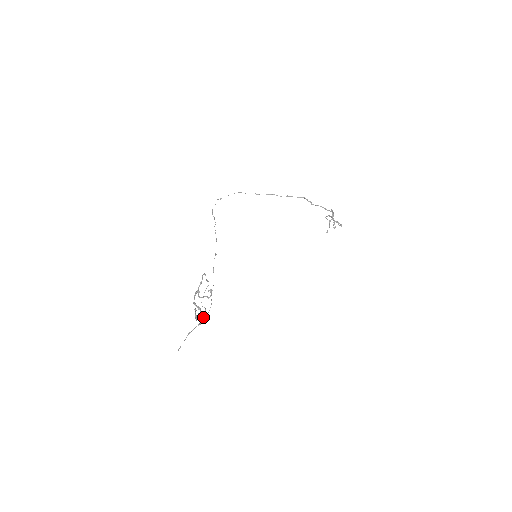
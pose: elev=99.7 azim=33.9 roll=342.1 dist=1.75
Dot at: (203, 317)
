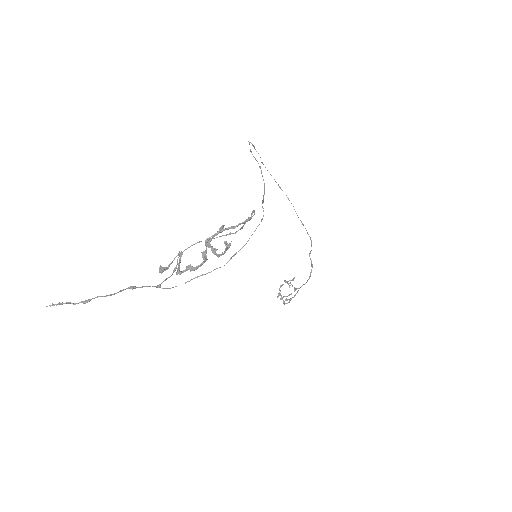
Dot at: (166, 278)
